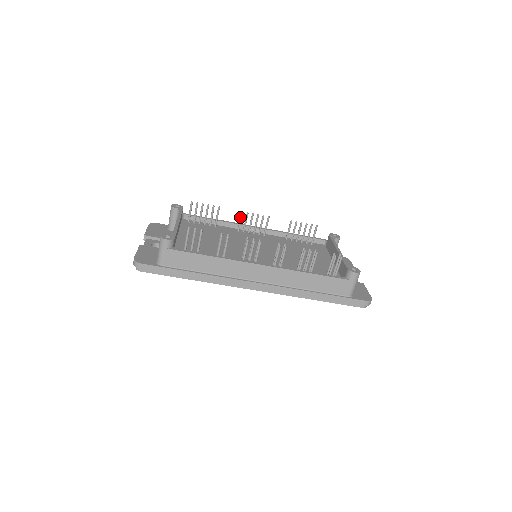
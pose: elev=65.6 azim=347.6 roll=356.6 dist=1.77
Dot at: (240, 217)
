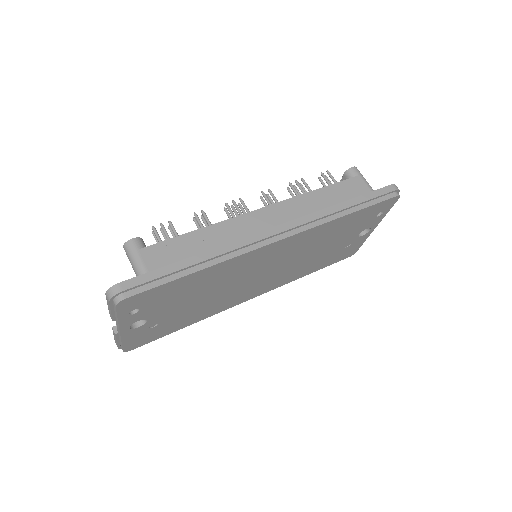
Dot at: occluded
